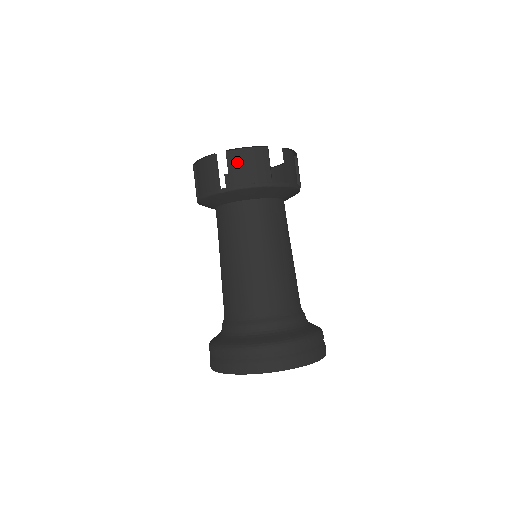
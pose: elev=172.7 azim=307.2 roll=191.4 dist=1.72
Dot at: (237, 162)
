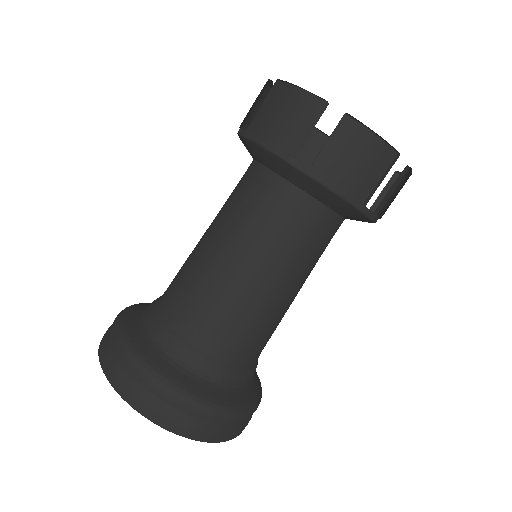
Dot at: (348, 143)
